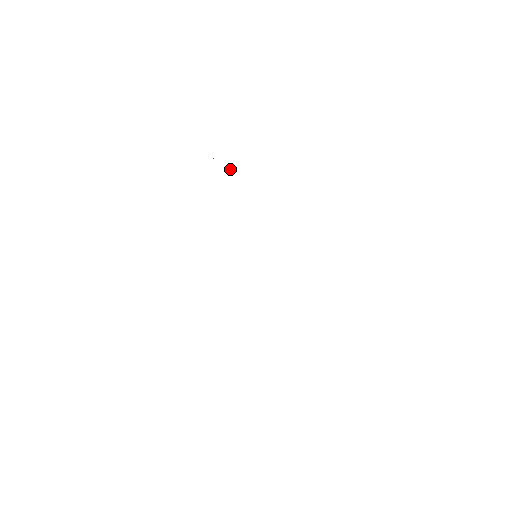
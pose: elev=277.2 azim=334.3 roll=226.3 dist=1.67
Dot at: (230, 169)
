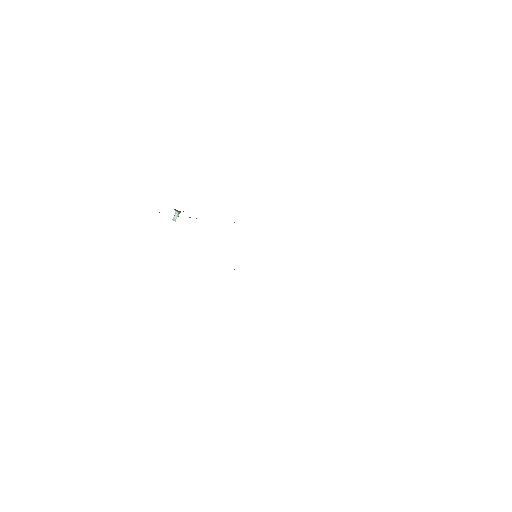
Dot at: (176, 216)
